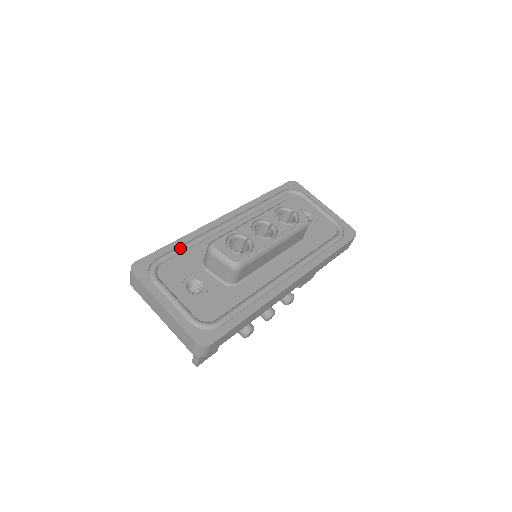
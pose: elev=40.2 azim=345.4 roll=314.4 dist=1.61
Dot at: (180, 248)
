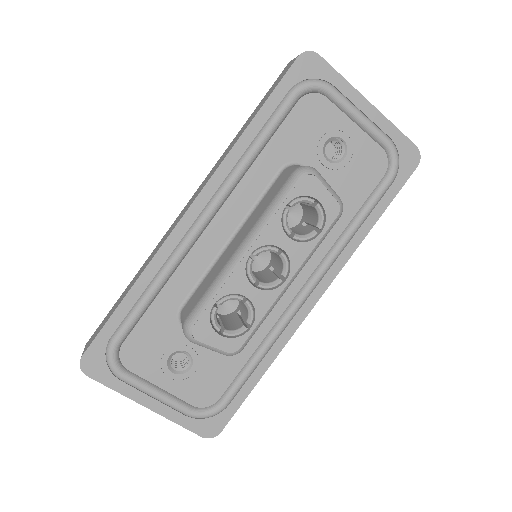
Dot at: (139, 310)
